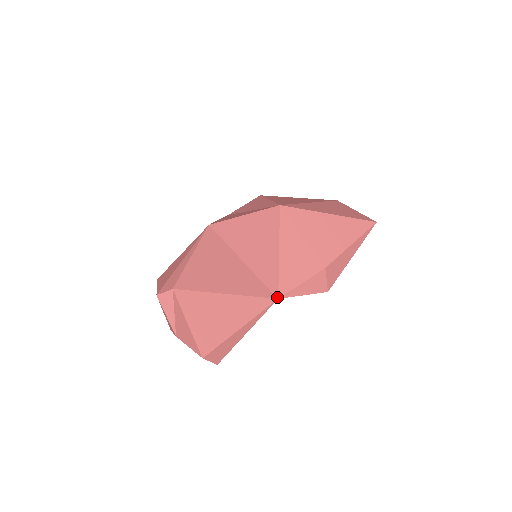
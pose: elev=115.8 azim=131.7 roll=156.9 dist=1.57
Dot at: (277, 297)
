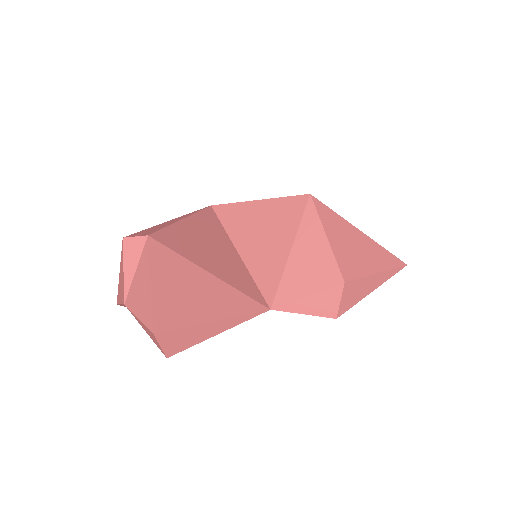
Dot at: (270, 307)
